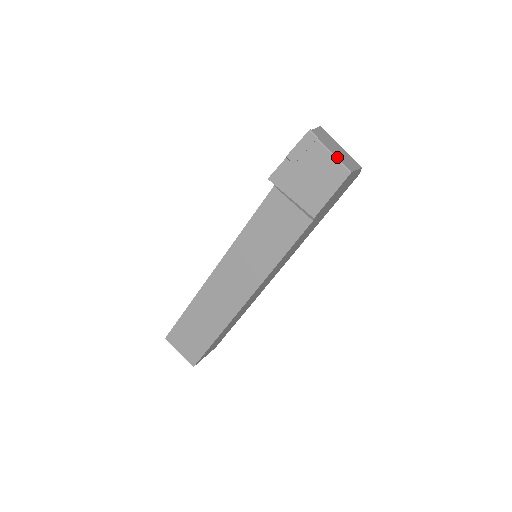
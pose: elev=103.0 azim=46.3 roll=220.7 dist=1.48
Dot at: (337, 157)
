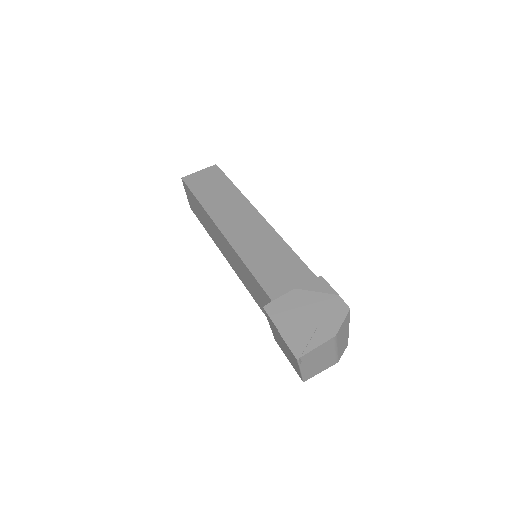
Dot at: (303, 374)
